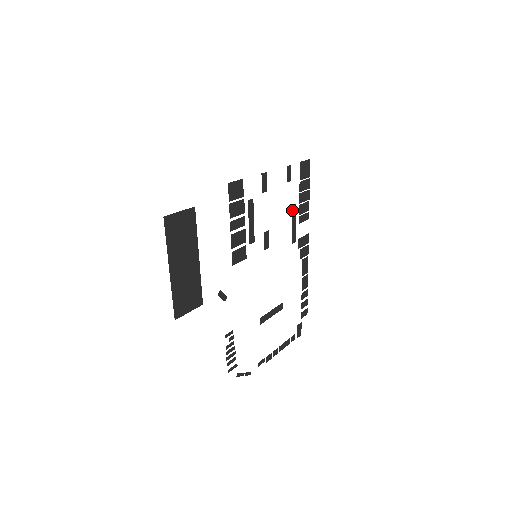
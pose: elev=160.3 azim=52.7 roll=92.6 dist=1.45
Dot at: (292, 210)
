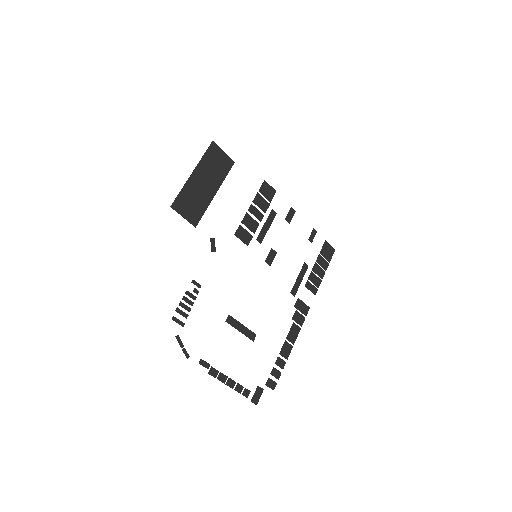
Dot at: (303, 266)
